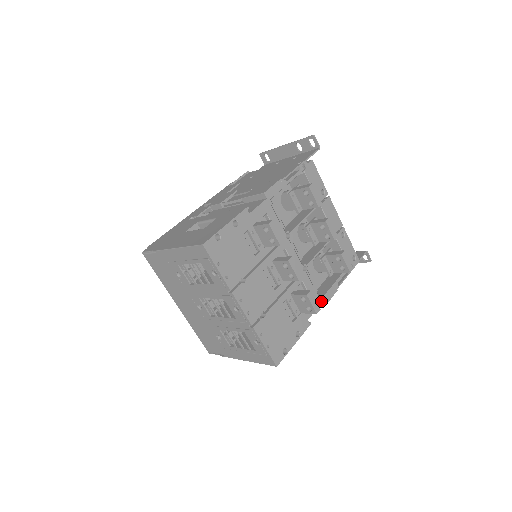
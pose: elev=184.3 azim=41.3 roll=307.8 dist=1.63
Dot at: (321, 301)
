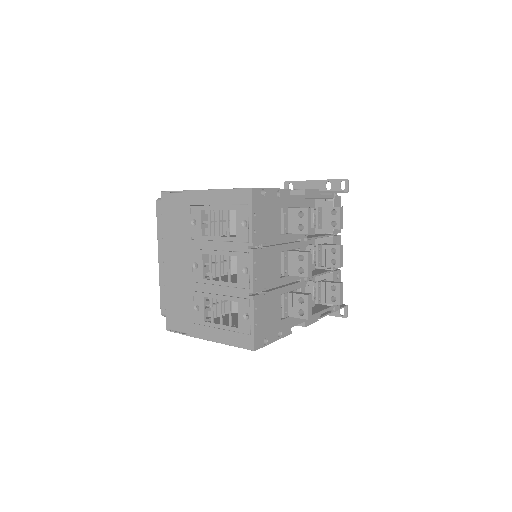
Dot at: (305, 319)
